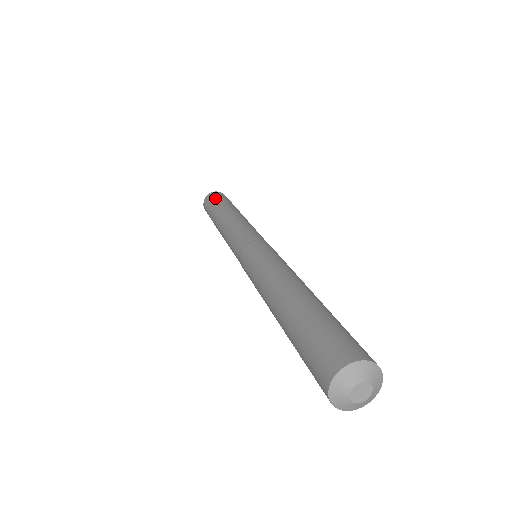
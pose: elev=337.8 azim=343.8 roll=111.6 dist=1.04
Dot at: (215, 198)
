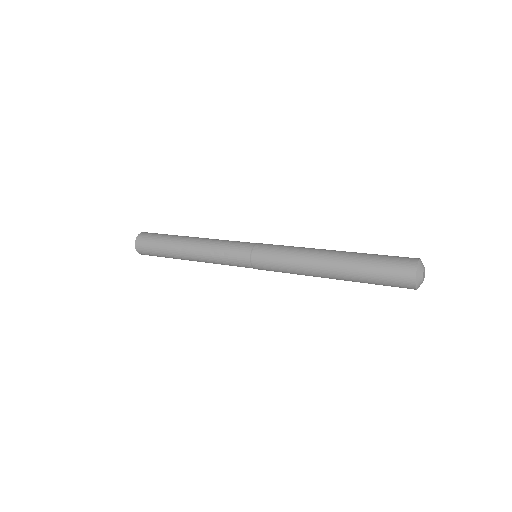
Dot at: occluded
